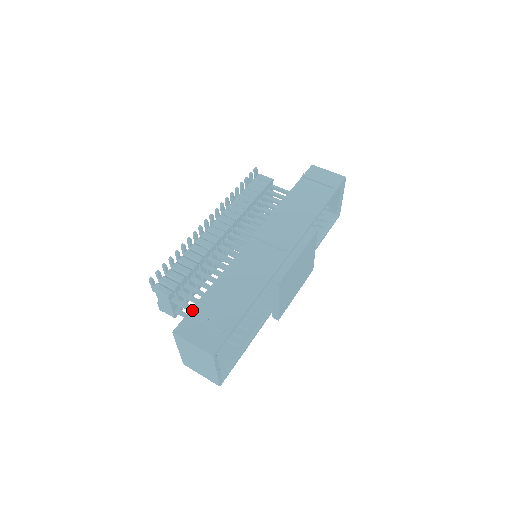
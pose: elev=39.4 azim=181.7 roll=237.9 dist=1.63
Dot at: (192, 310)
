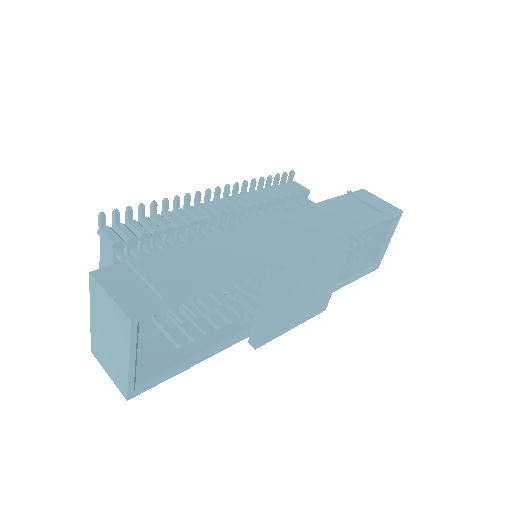
Dot at: (135, 259)
